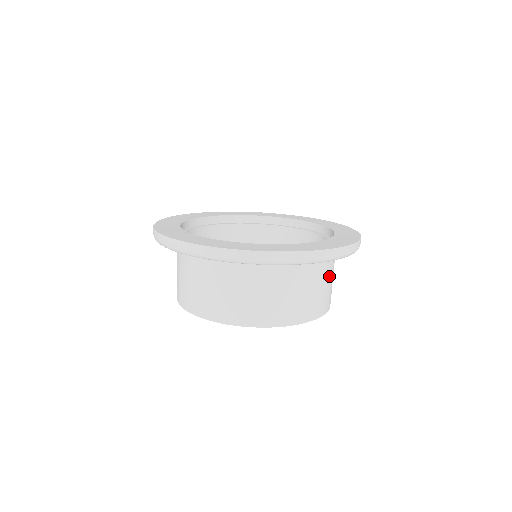
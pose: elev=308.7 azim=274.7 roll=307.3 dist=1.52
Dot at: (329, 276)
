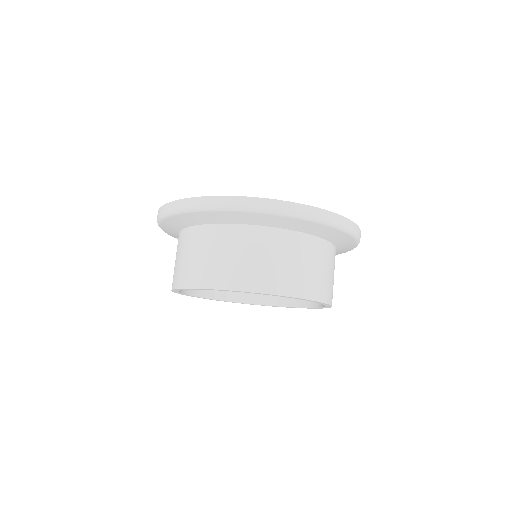
Dot at: (281, 251)
